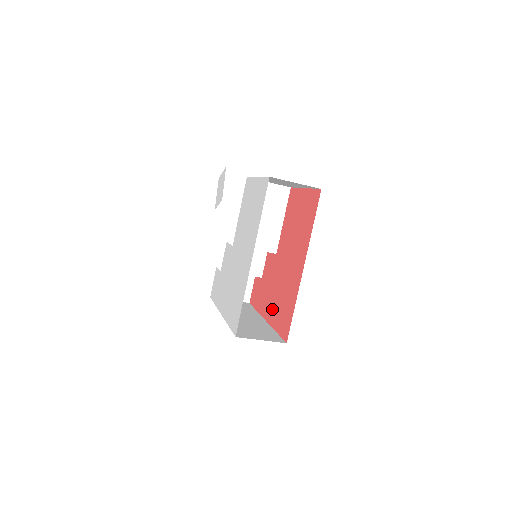
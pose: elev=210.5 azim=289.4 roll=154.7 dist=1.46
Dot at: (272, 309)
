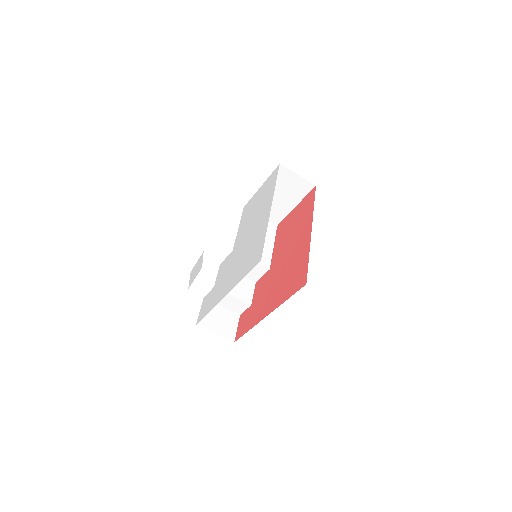
Dot at: (275, 297)
